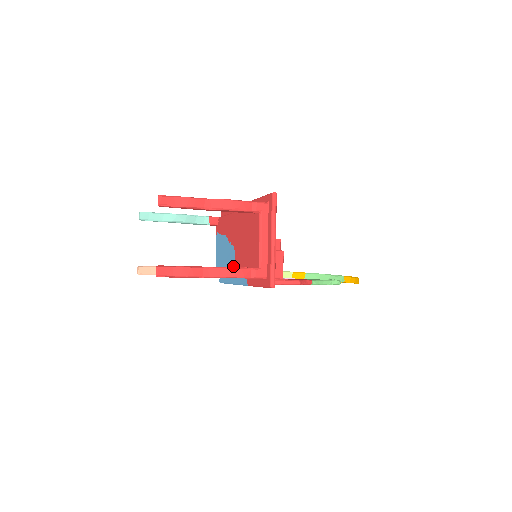
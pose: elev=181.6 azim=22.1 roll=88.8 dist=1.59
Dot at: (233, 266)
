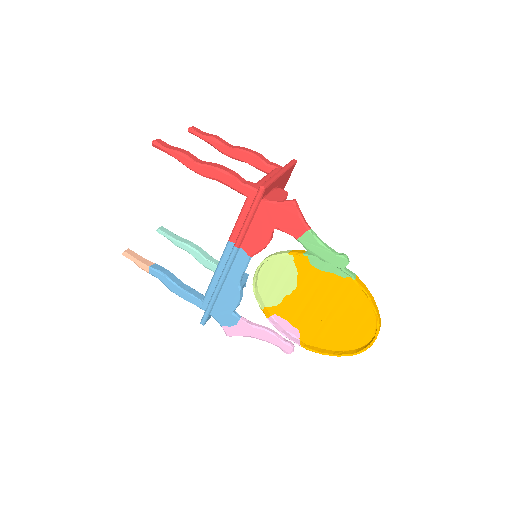
Dot at: occluded
